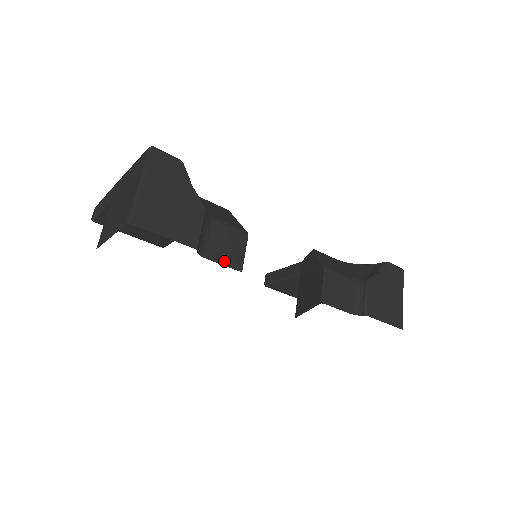
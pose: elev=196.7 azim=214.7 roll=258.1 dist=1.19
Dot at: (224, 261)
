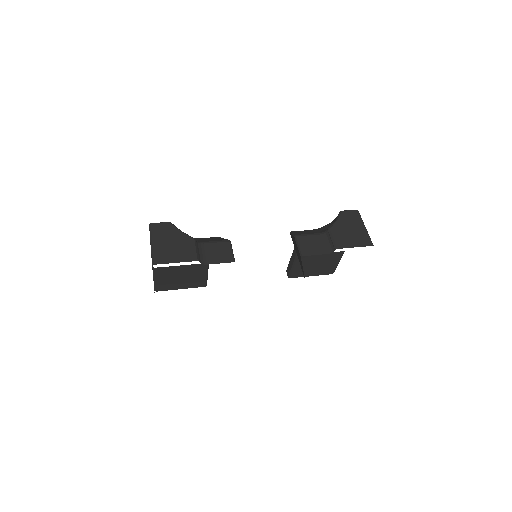
Dot at: (220, 261)
